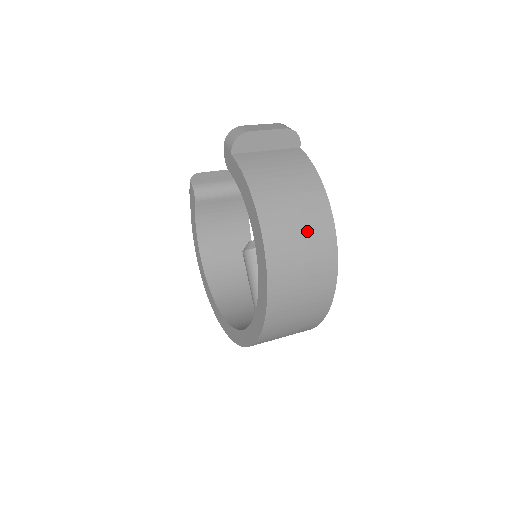
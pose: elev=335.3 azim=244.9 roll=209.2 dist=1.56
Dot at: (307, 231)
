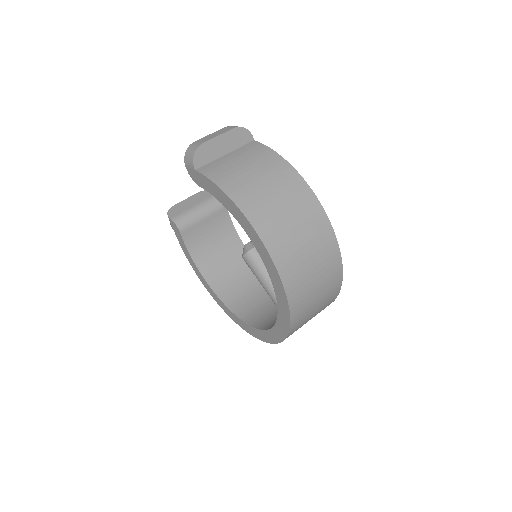
Dot at: (292, 209)
